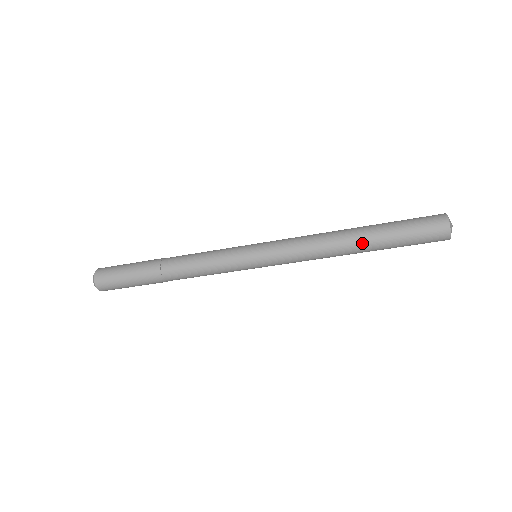
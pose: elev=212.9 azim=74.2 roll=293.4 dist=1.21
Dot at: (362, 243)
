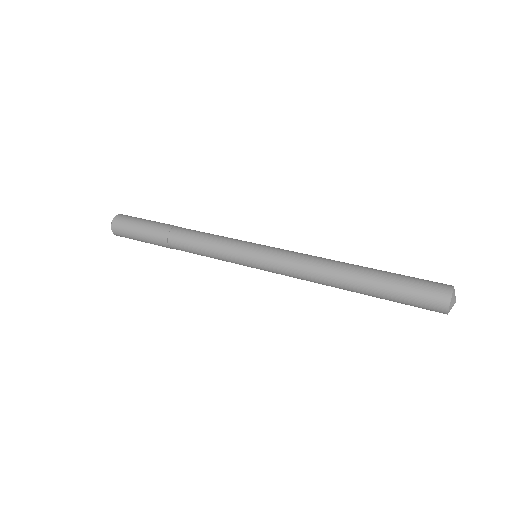
Dot at: (356, 291)
